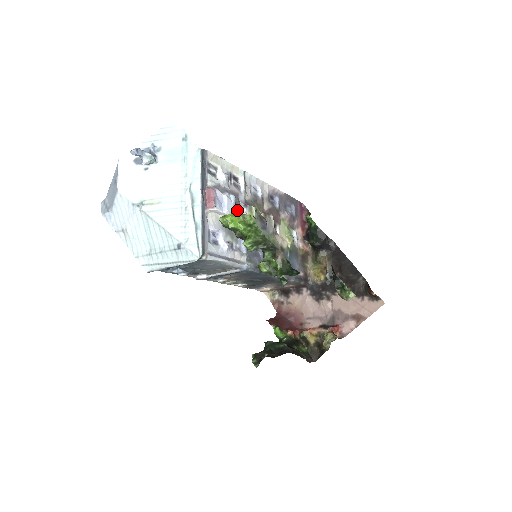
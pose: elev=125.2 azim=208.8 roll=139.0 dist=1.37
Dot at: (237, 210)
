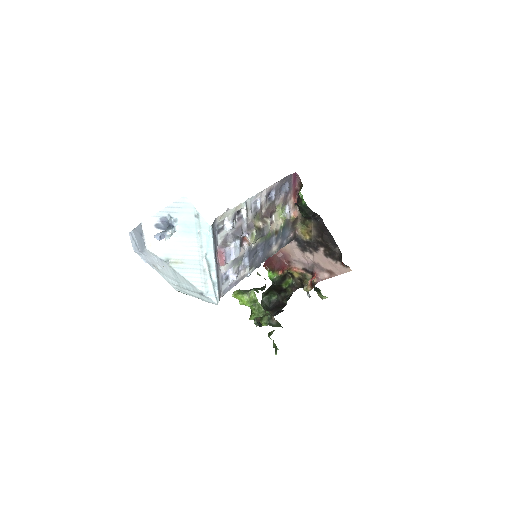
Dot at: (241, 236)
